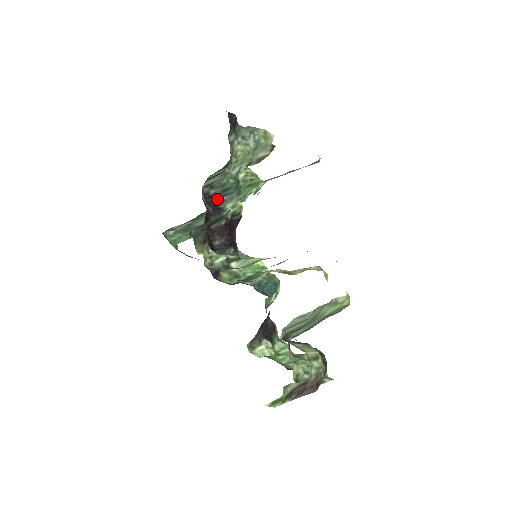
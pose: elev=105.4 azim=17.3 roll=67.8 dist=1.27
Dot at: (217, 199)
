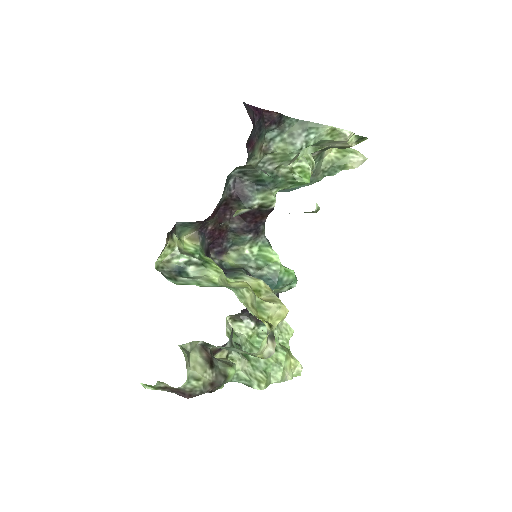
Dot at: (249, 186)
